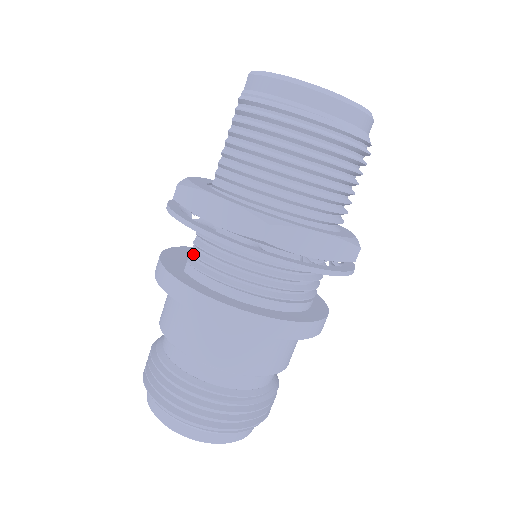
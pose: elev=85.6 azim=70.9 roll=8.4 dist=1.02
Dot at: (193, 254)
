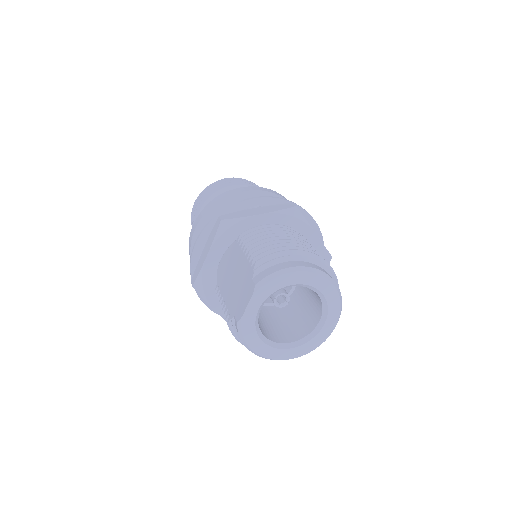
Dot at: occluded
